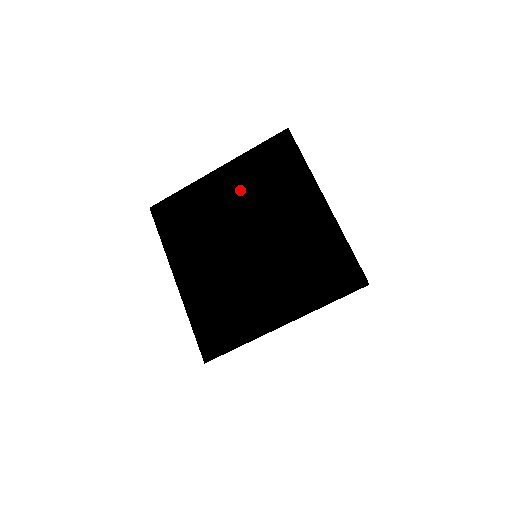
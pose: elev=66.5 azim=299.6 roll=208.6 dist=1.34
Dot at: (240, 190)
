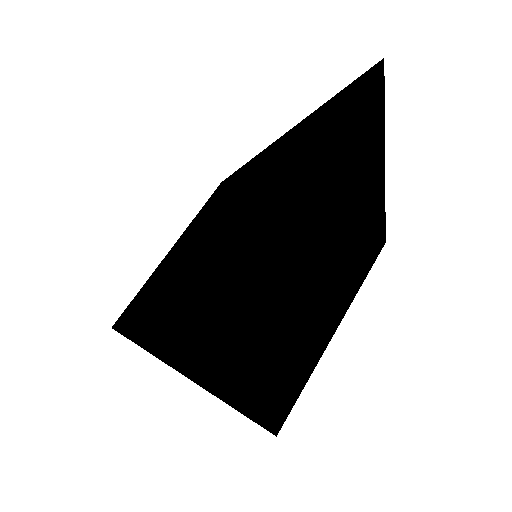
Dot at: (203, 220)
